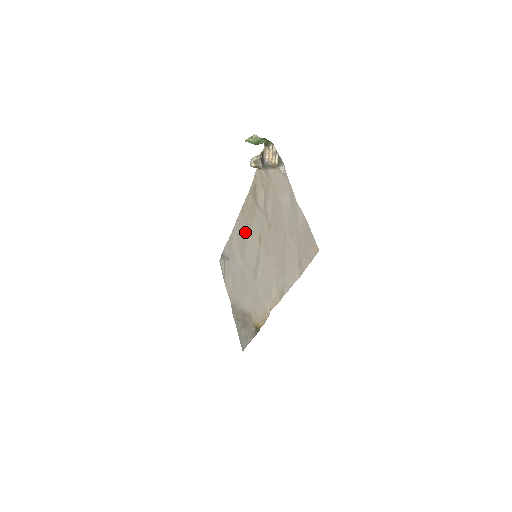
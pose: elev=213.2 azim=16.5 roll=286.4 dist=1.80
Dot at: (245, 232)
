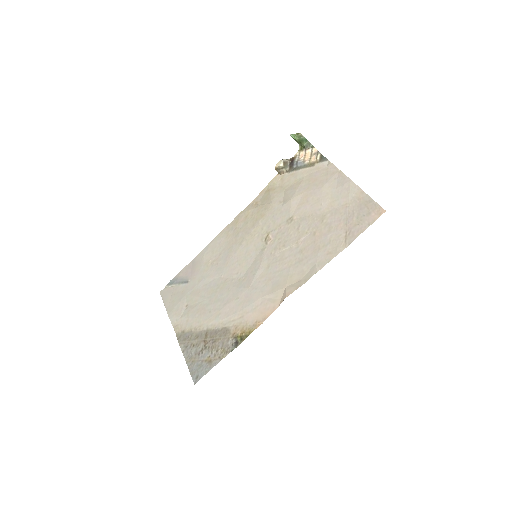
Dot at: (235, 240)
